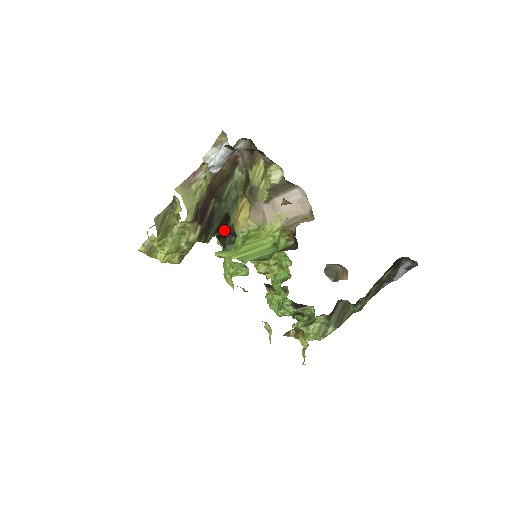
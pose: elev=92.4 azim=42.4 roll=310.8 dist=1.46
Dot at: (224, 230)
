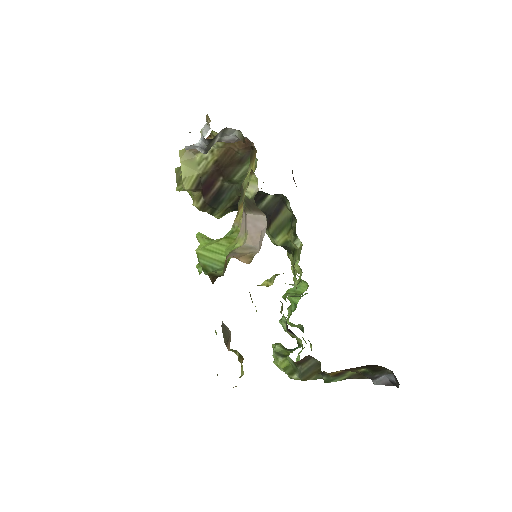
Dot at: occluded
